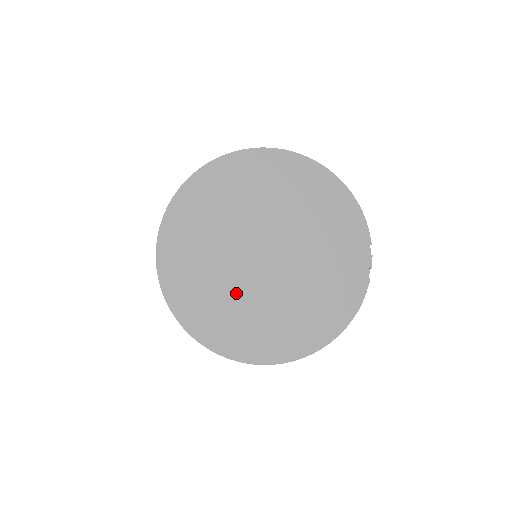
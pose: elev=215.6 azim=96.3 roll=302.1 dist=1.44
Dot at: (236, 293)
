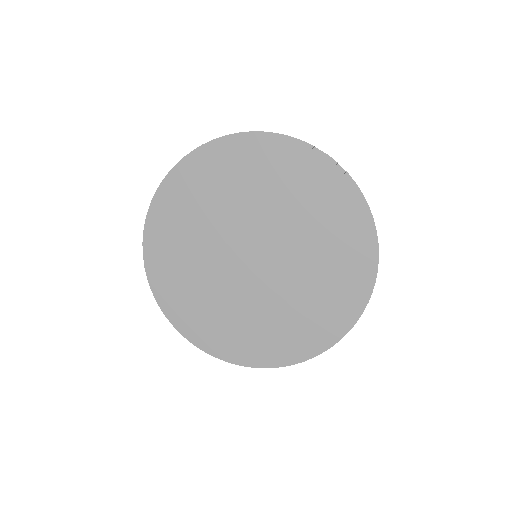
Dot at: (270, 306)
